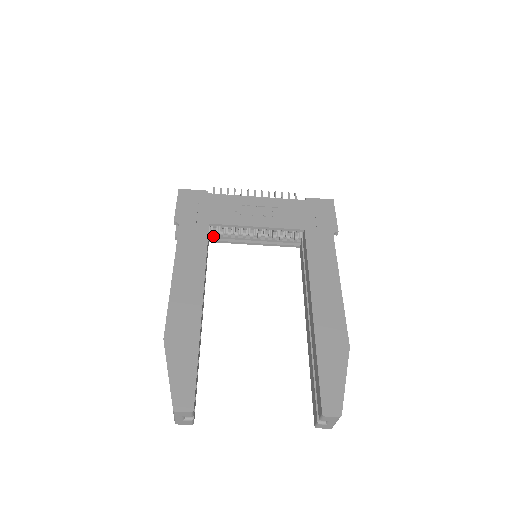
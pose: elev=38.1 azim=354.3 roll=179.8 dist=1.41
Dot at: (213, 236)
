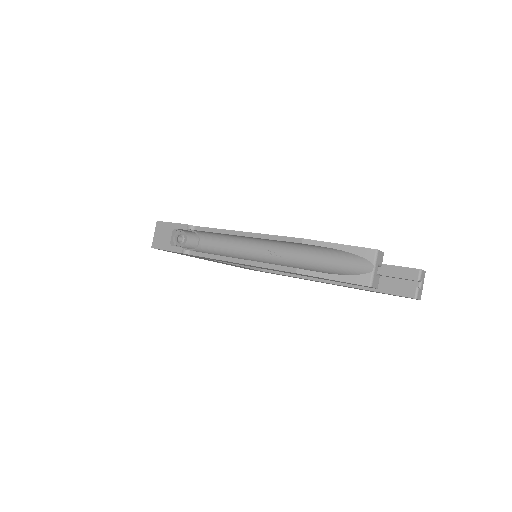
Dot at: occluded
